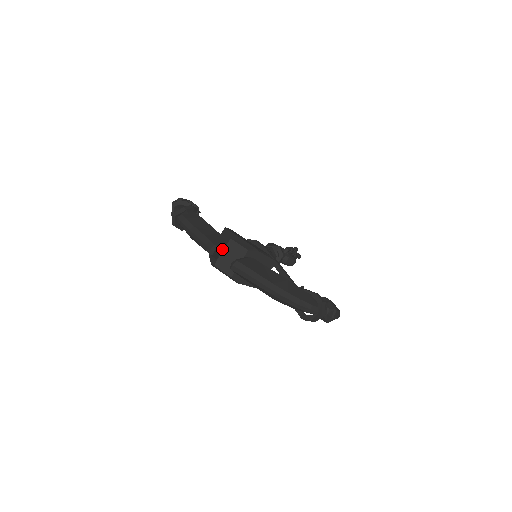
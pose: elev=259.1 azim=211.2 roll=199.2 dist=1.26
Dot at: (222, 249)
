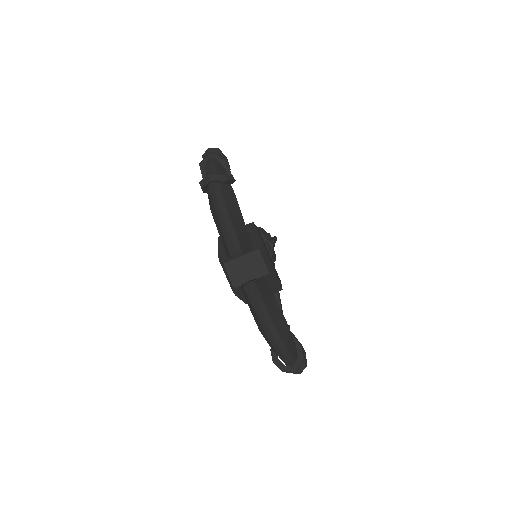
Dot at: occluded
